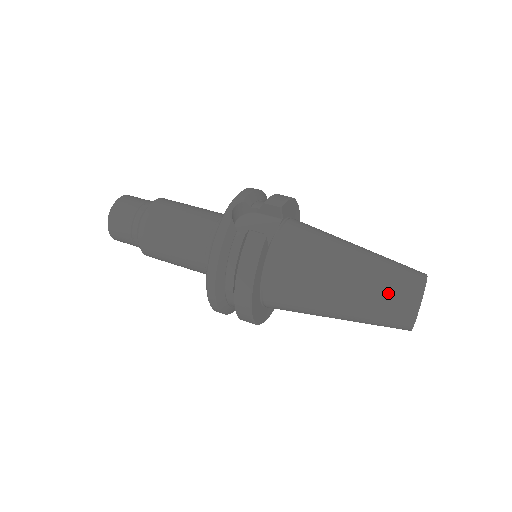
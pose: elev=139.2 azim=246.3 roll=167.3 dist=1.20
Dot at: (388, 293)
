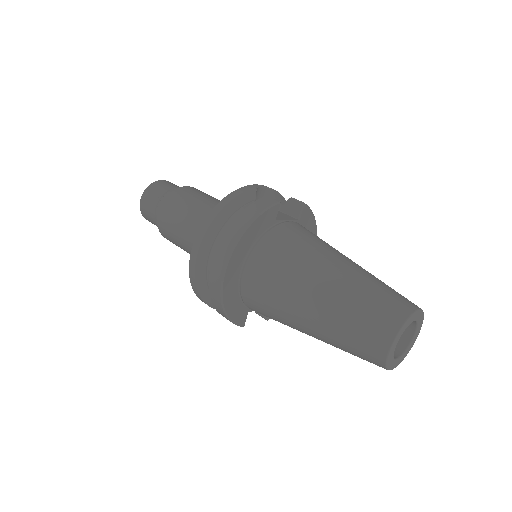
Dot at: (376, 296)
